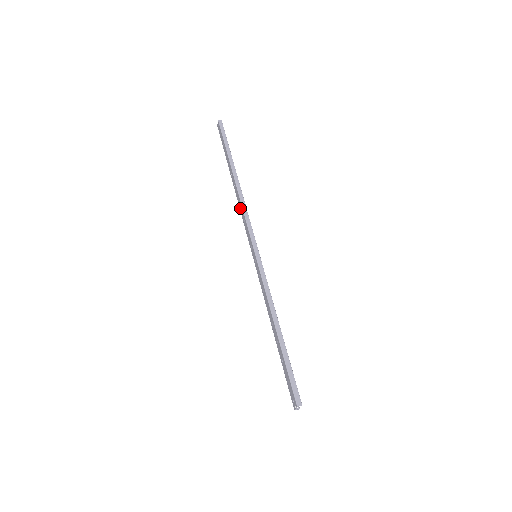
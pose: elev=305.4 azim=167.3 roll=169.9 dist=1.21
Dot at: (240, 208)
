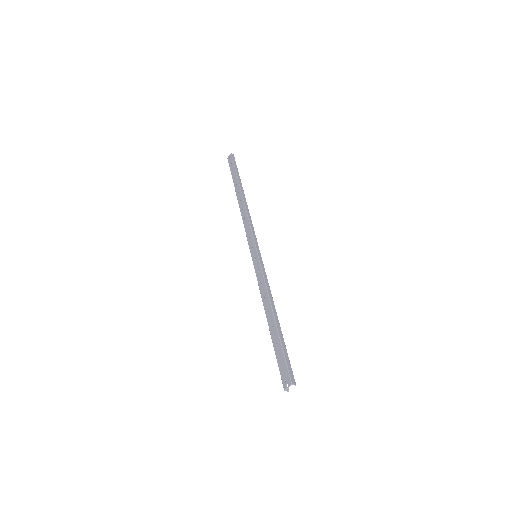
Dot at: (244, 218)
